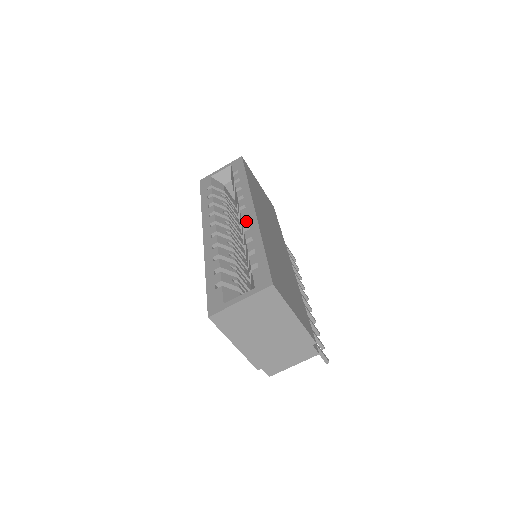
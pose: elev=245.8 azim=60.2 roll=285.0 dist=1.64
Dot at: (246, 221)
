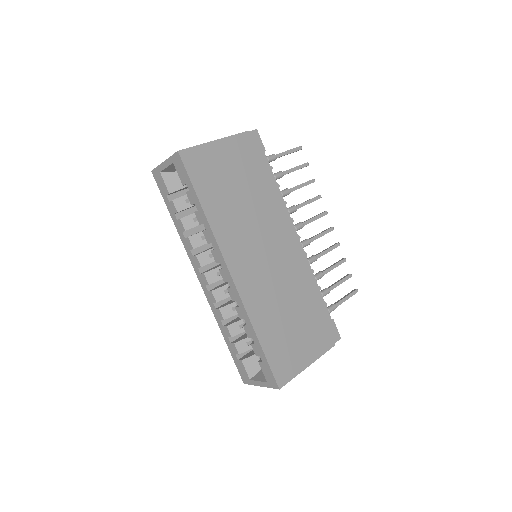
Dot at: (231, 293)
